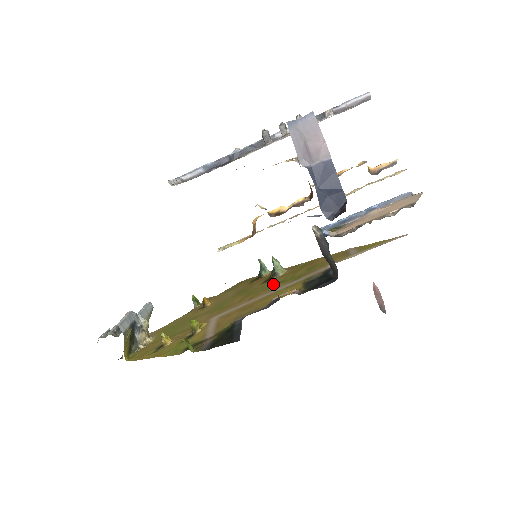
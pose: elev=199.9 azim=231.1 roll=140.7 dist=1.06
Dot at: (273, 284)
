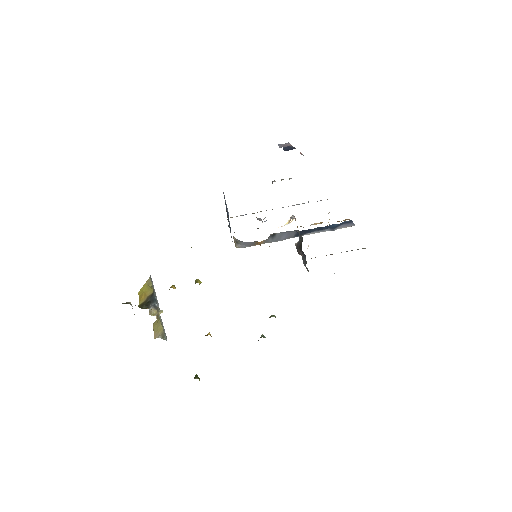
Dot at: occluded
